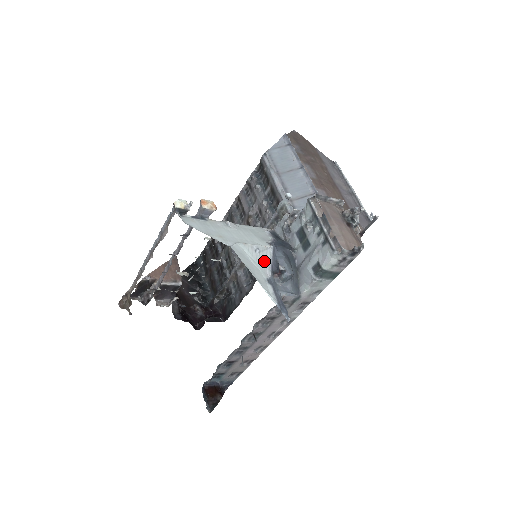
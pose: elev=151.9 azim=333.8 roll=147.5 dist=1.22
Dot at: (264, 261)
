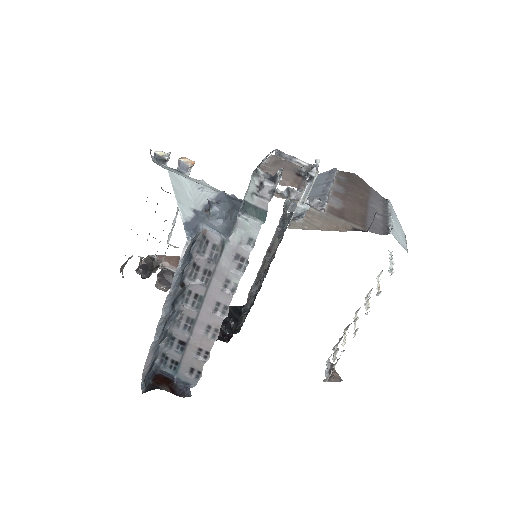
Dot at: (203, 198)
